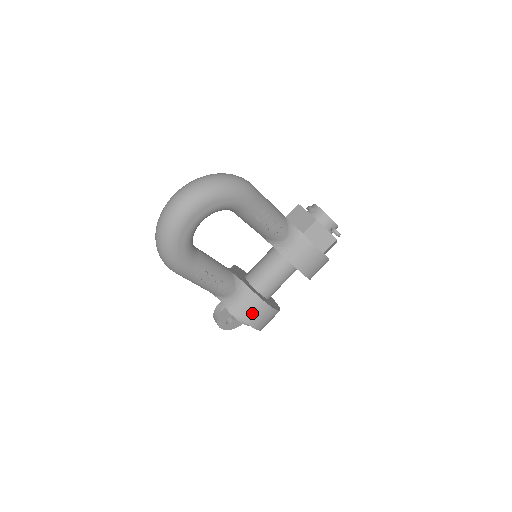
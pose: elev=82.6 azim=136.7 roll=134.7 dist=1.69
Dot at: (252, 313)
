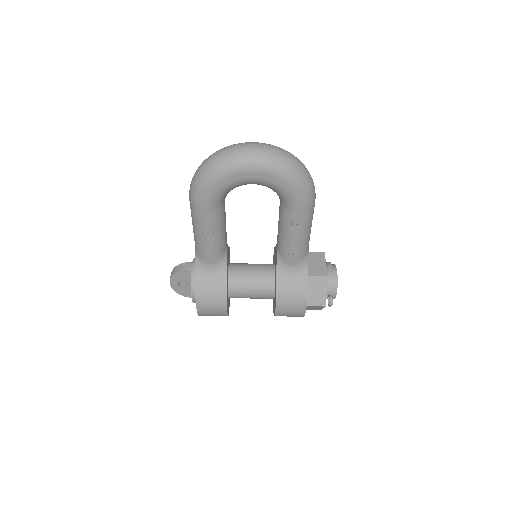
Dot at: (208, 295)
